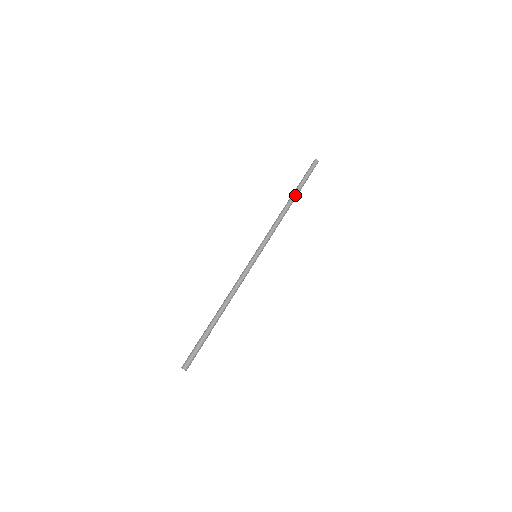
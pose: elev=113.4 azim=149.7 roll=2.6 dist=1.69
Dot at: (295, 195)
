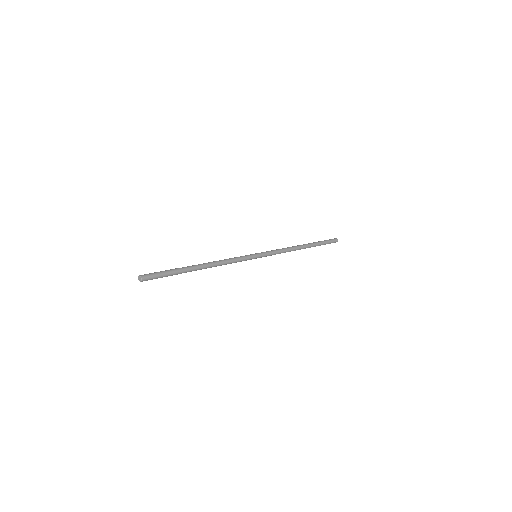
Dot at: (308, 244)
